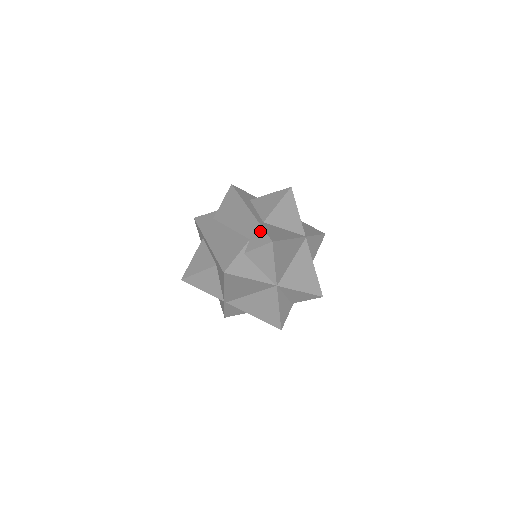
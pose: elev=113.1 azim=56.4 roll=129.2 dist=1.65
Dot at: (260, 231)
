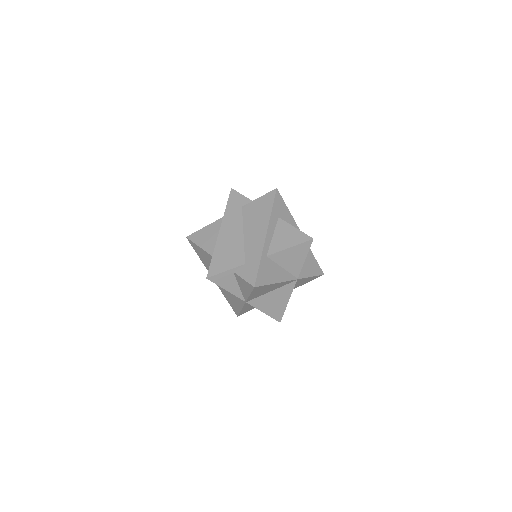
Dot at: (256, 266)
